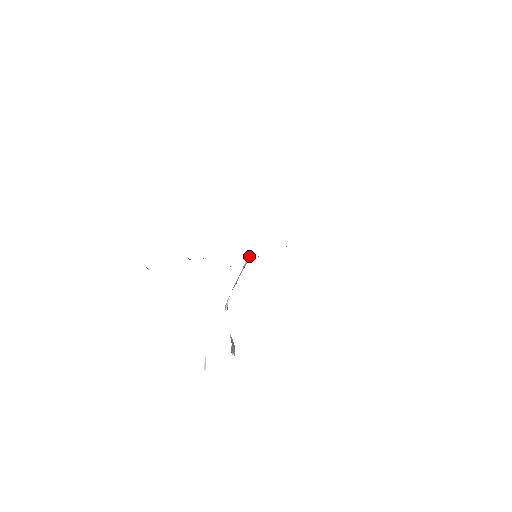
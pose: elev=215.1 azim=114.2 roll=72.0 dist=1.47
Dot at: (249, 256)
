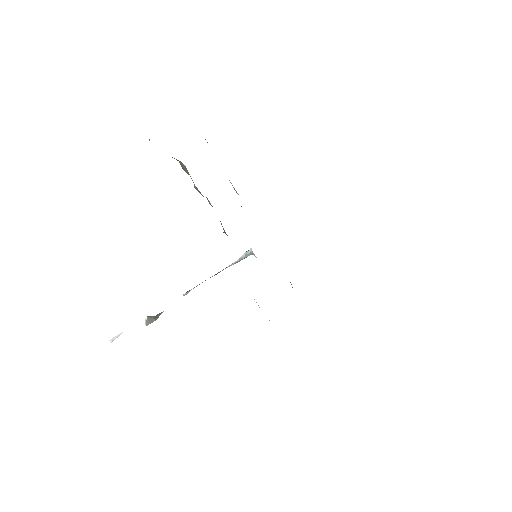
Dot at: (250, 252)
